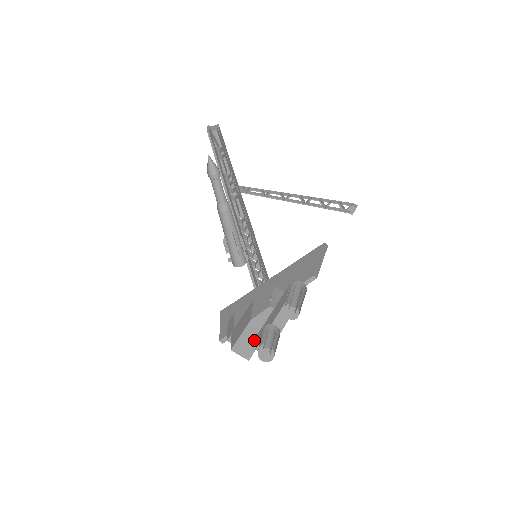
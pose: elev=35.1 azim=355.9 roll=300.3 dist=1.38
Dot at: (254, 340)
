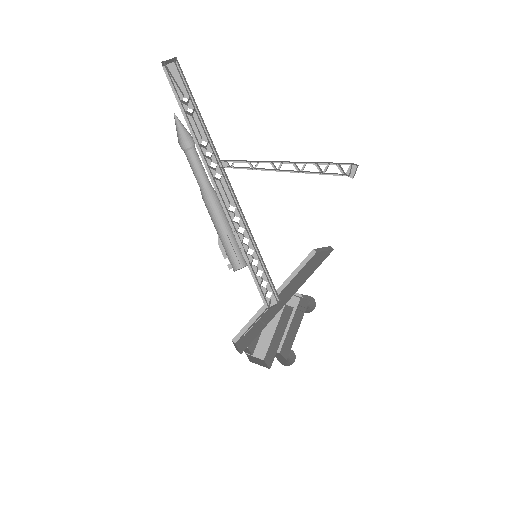
Dot at: (265, 339)
